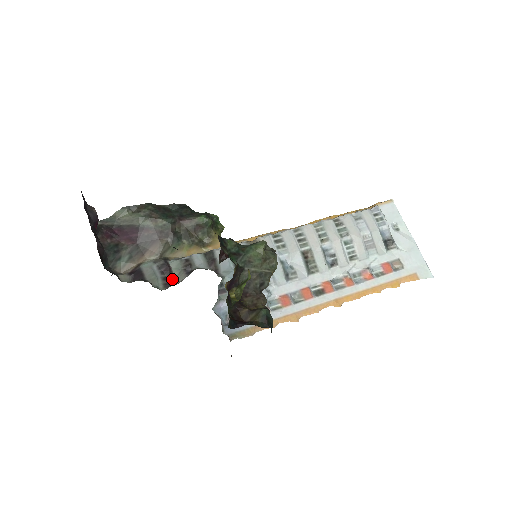
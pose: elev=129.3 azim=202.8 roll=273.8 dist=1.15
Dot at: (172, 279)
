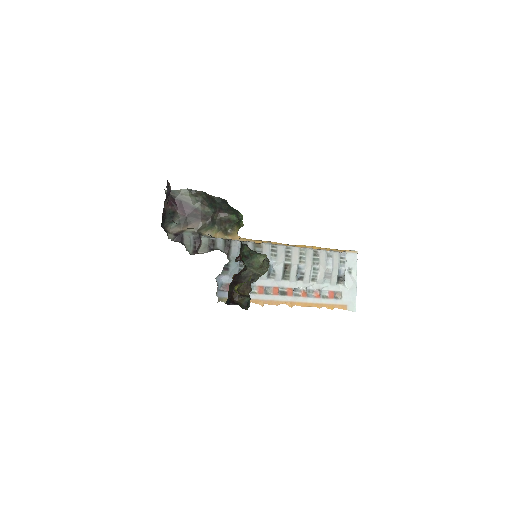
Dot at: (199, 249)
